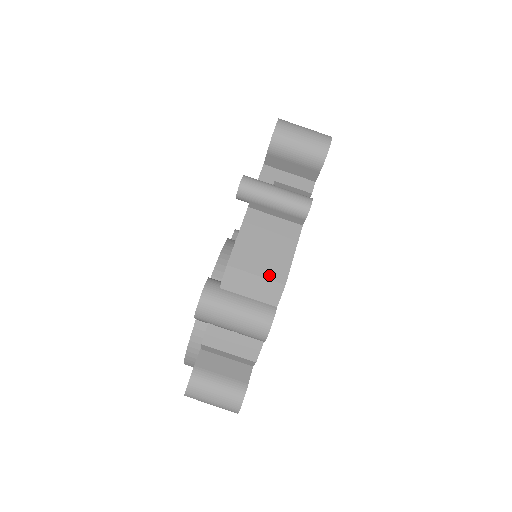
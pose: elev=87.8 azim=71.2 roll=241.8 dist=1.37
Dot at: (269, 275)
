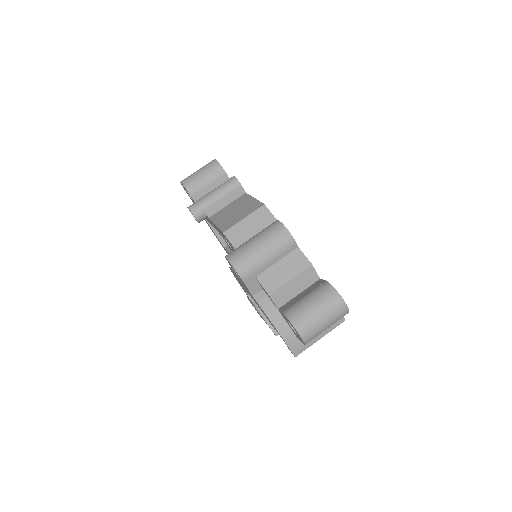
Dot at: (251, 212)
